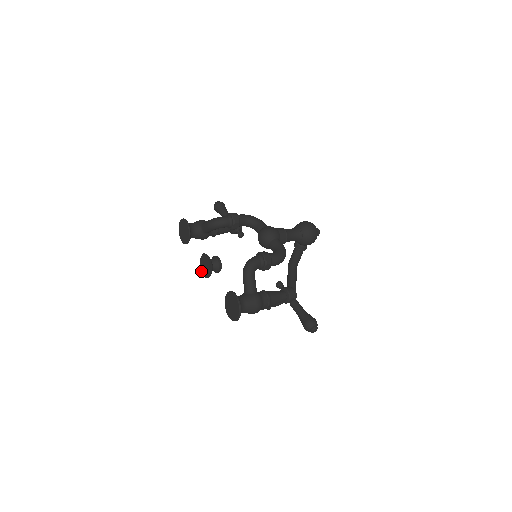
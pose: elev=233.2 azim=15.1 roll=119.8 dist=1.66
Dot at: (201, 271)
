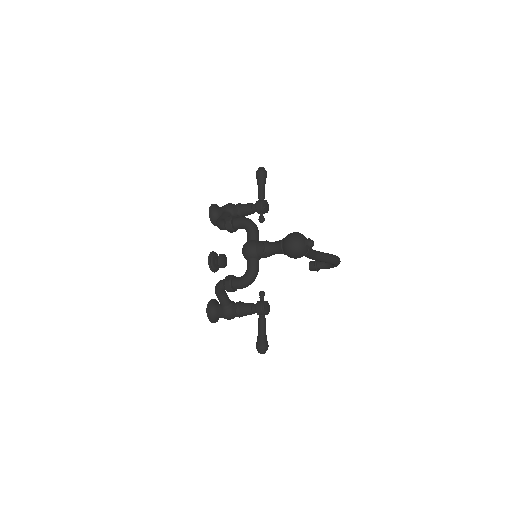
Dot at: occluded
